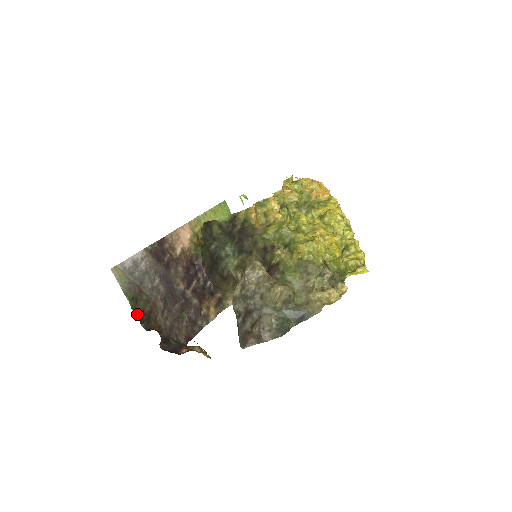
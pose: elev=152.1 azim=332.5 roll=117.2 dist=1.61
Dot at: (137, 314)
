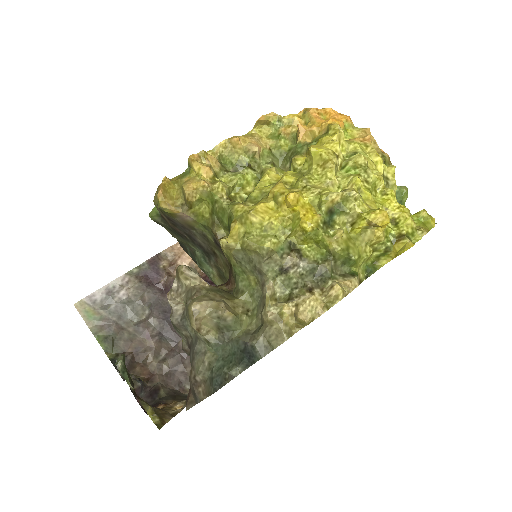
Dot at: (112, 359)
